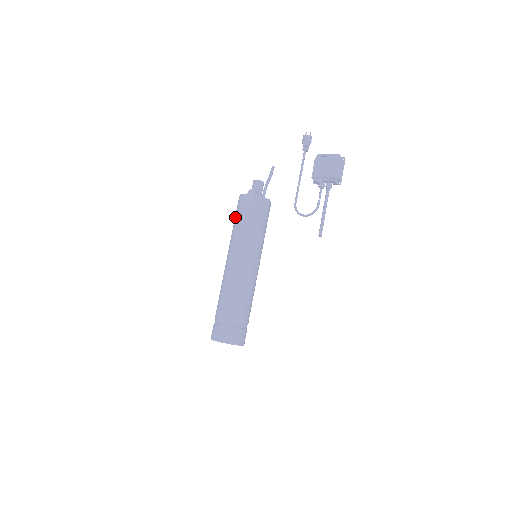
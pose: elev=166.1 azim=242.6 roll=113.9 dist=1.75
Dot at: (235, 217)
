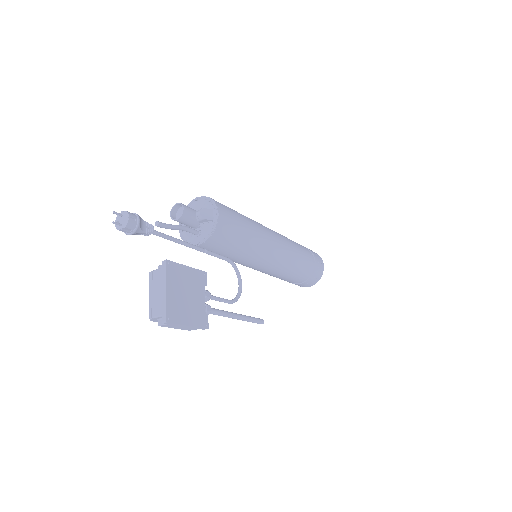
Dot at: occluded
